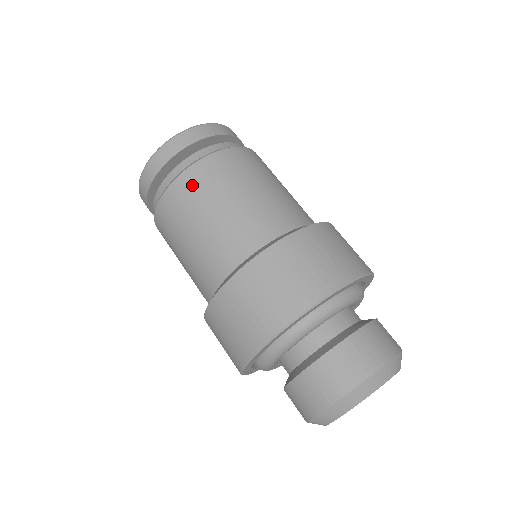
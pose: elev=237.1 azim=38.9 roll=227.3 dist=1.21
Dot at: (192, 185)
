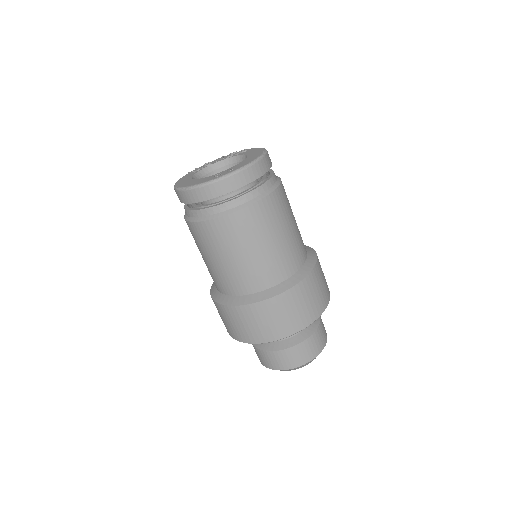
Dot at: (249, 222)
